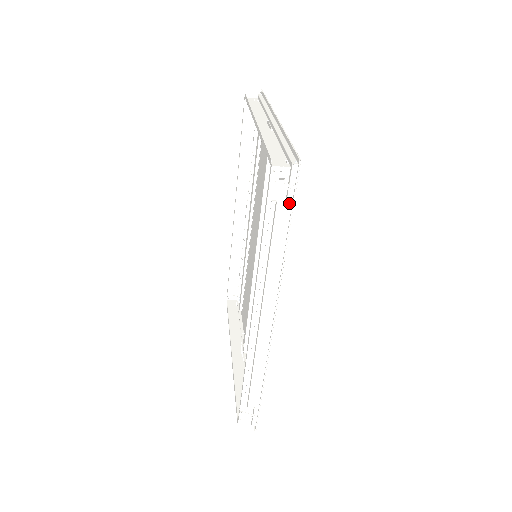
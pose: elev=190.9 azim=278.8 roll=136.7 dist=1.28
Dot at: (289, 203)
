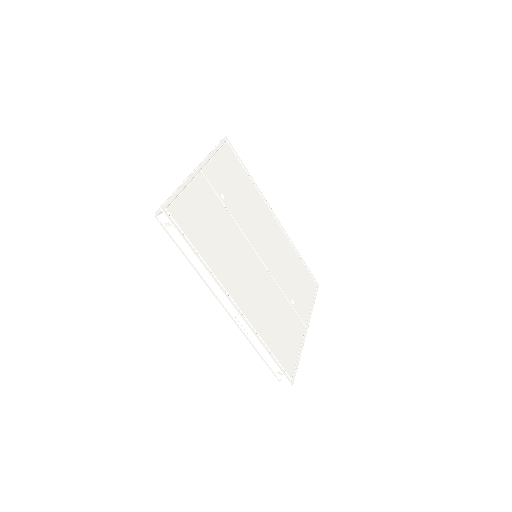
Dot at: (179, 232)
